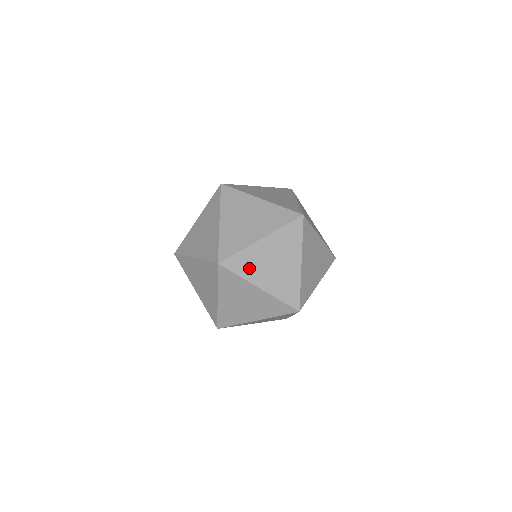
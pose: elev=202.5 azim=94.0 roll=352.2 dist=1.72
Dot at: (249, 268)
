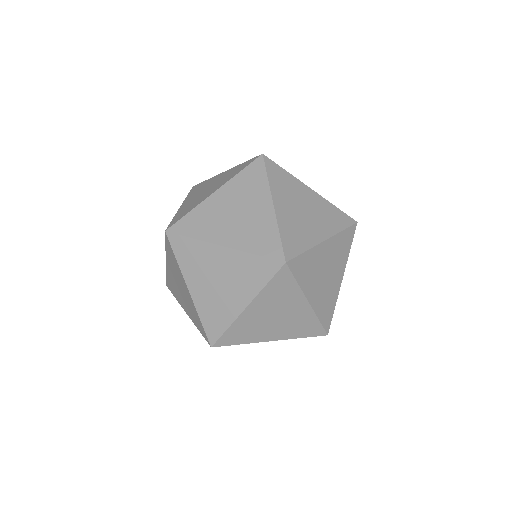
Dot at: (307, 275)
